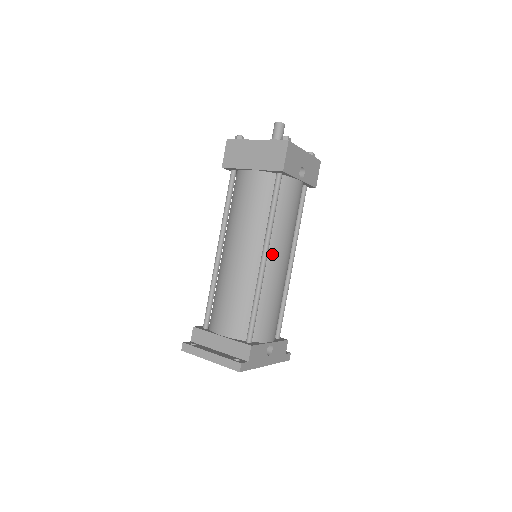
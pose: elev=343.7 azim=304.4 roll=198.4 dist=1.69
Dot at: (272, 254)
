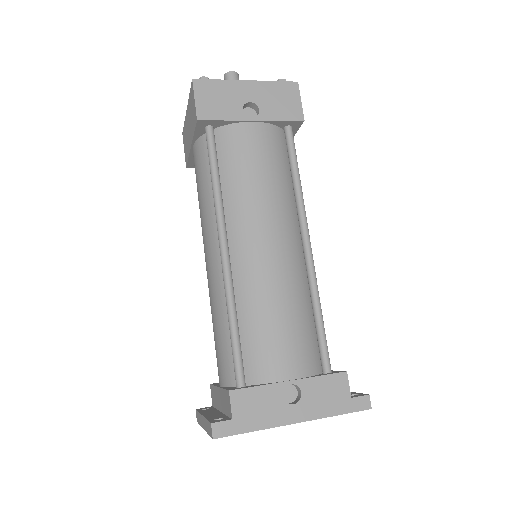
Dot at: (239, 240)
